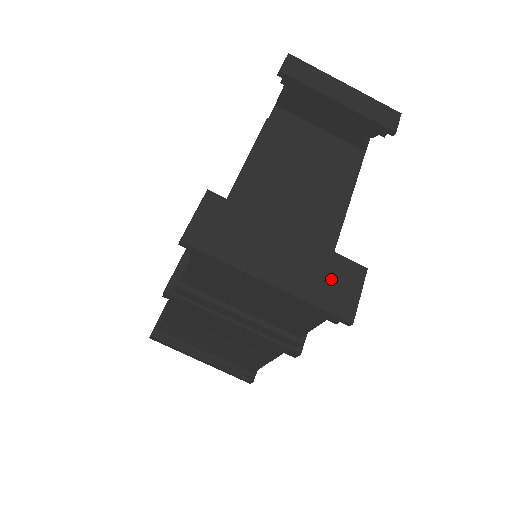
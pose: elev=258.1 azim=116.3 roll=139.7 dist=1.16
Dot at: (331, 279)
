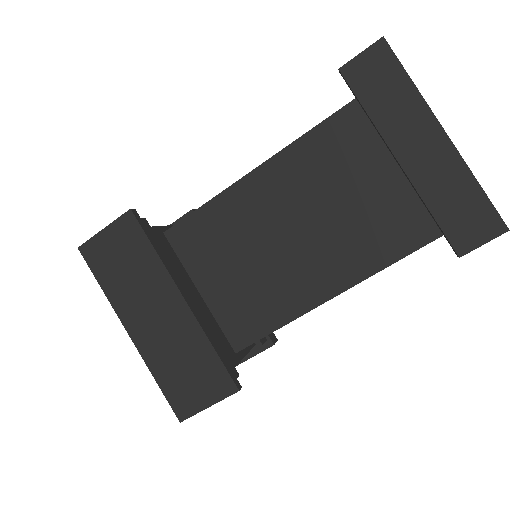
Dot at: (191, 372)
